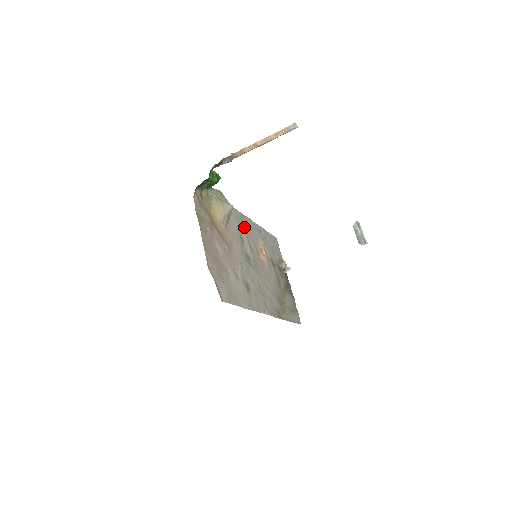
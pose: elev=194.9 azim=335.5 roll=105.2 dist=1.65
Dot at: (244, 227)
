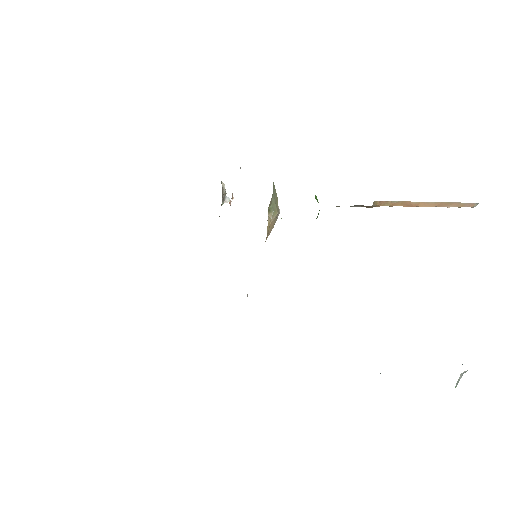
Dot at: occluded
